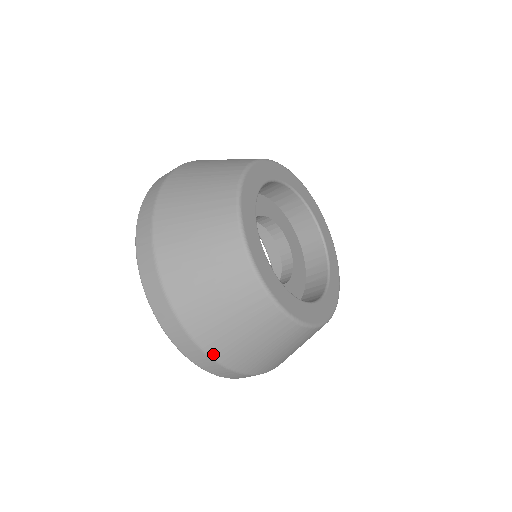
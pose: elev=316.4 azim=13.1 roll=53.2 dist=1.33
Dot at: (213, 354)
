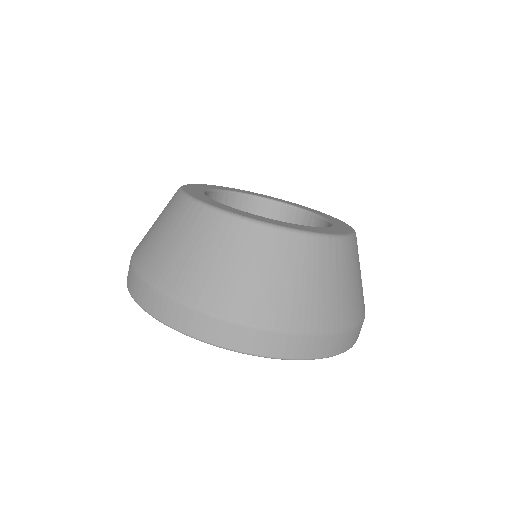
Dot at: (315, 328)
